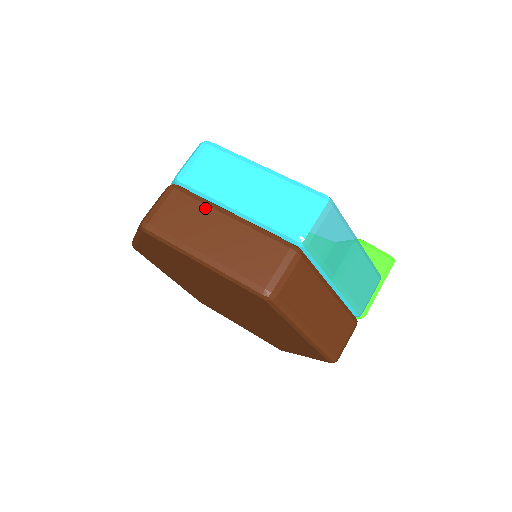
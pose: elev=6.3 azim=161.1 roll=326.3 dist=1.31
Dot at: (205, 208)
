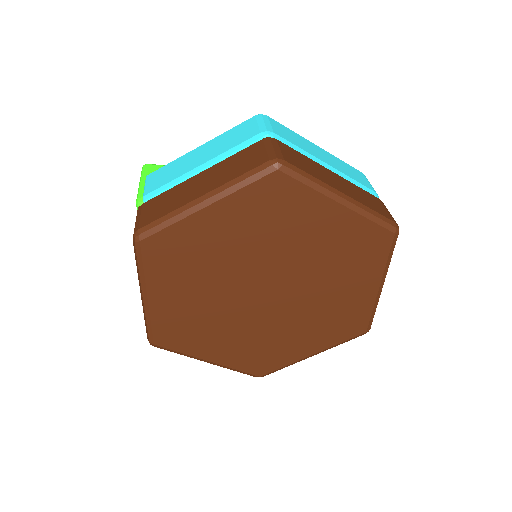
Dot at: (311, 160)
